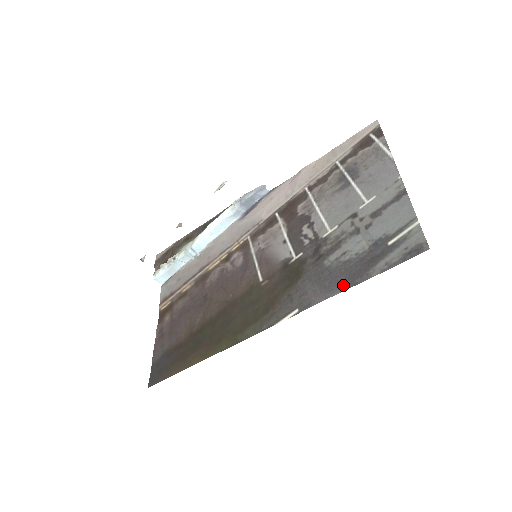
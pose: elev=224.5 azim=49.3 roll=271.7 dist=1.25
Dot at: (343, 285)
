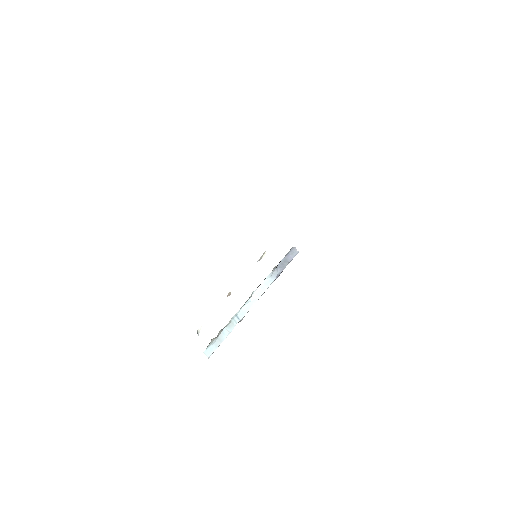
Dot at: occluded
